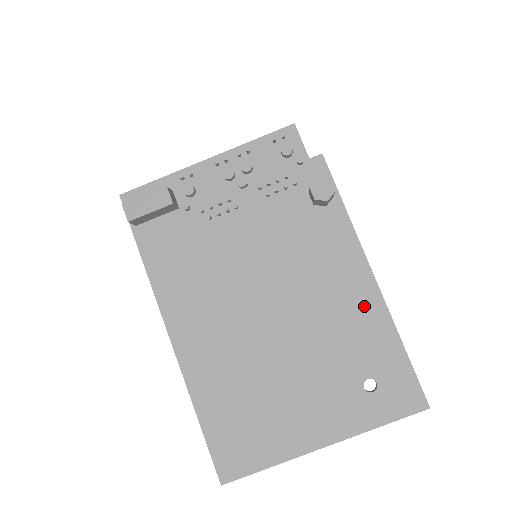
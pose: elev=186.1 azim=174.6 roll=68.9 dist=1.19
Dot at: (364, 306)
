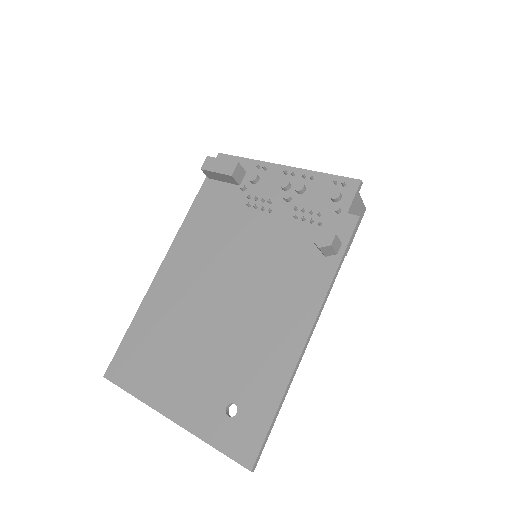
Dot at: (281, 351)
